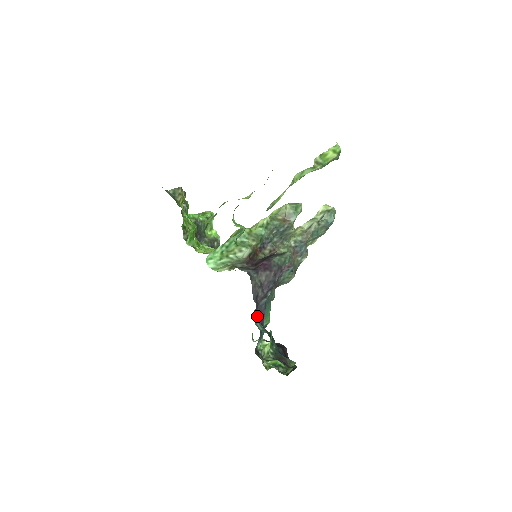
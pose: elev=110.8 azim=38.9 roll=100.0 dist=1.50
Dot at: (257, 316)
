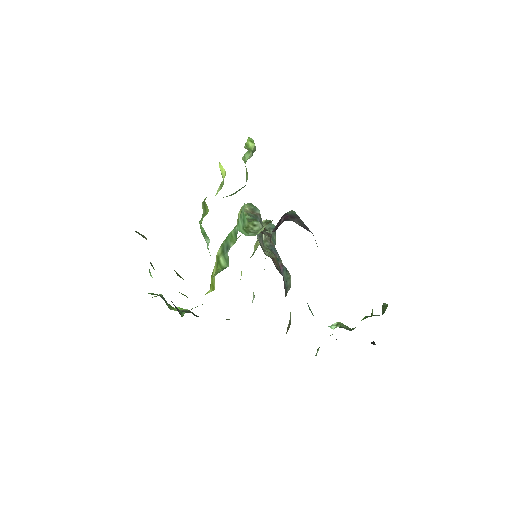
Dot at: occluded
